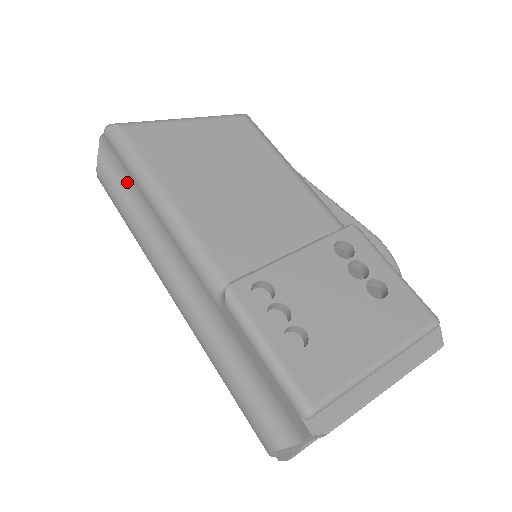
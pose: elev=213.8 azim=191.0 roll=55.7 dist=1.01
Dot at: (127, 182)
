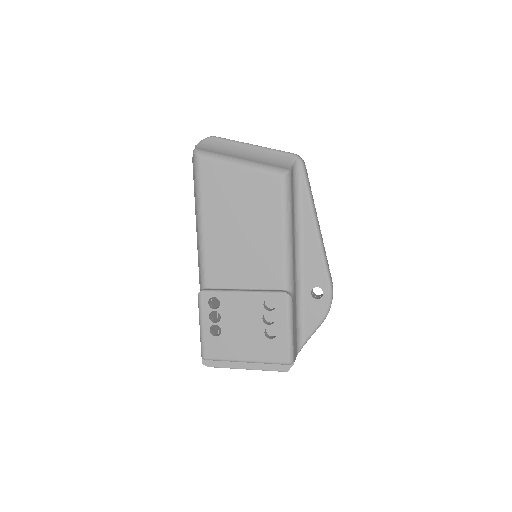
Dot at: occluded
